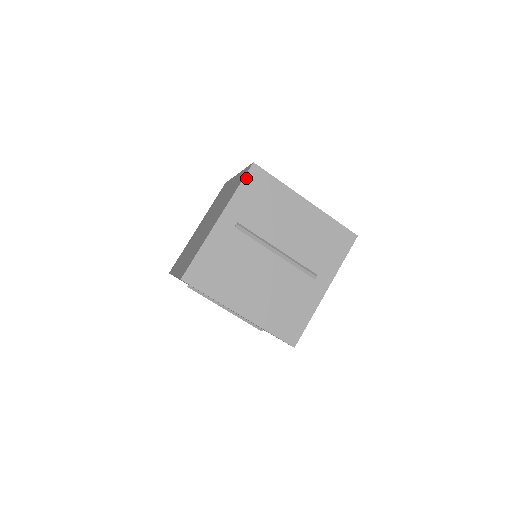
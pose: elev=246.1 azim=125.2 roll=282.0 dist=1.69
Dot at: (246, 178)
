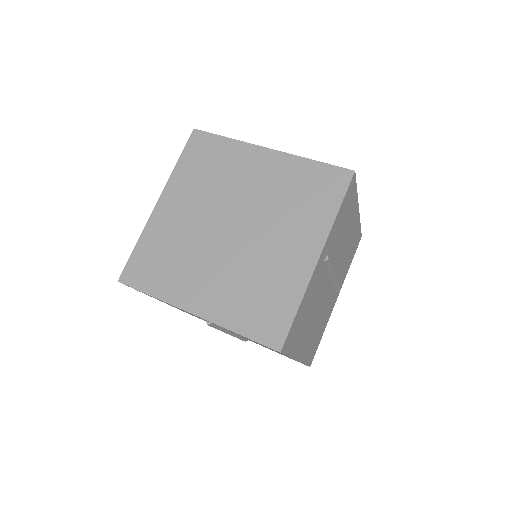
Dot at: (346, 194)
